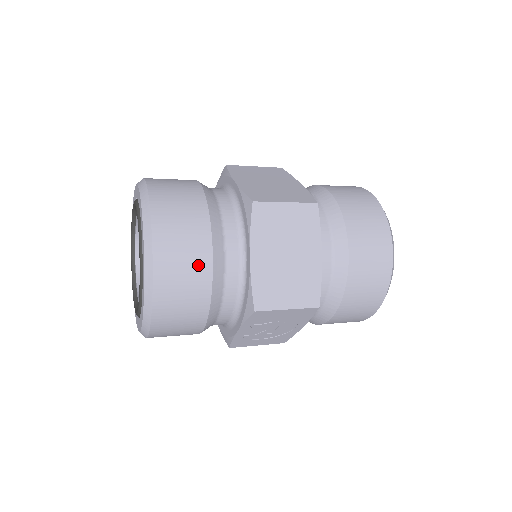
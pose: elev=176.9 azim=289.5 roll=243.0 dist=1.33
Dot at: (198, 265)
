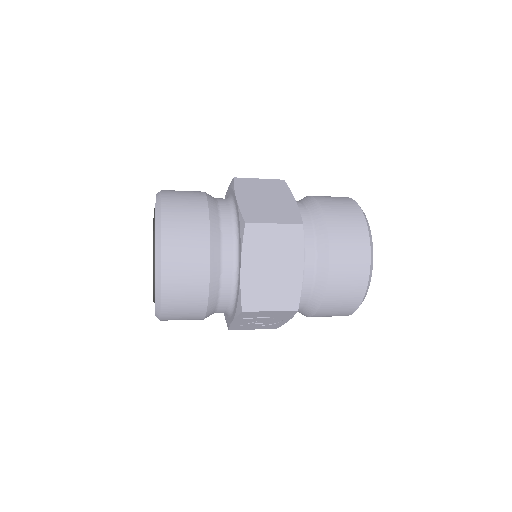
Dot at: (198, 273)
